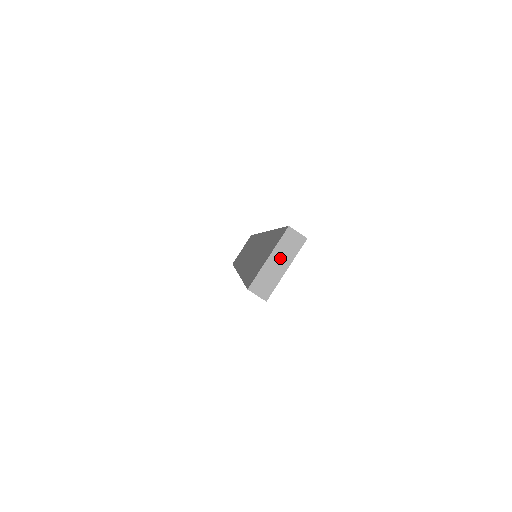
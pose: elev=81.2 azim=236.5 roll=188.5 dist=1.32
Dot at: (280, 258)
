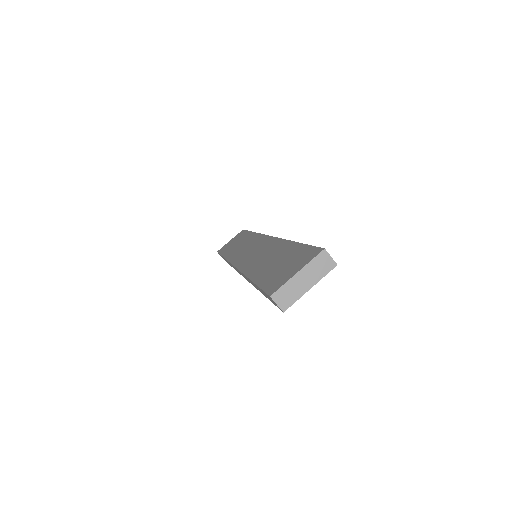
Dot at: (308, 276)
